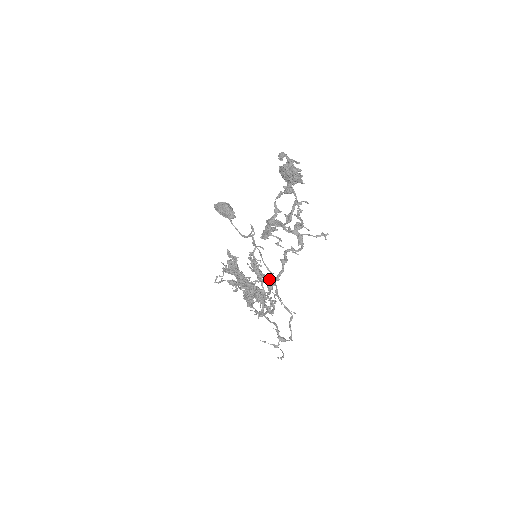
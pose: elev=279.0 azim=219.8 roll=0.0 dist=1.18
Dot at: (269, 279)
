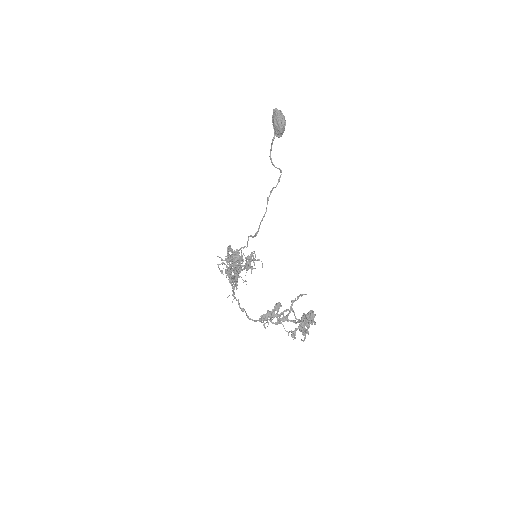
Dot at: (250, 268)
